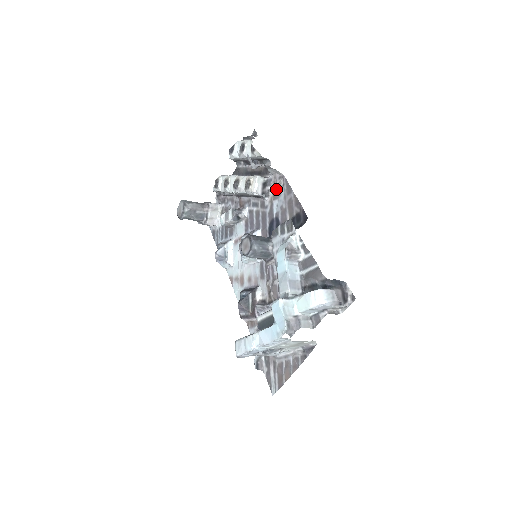
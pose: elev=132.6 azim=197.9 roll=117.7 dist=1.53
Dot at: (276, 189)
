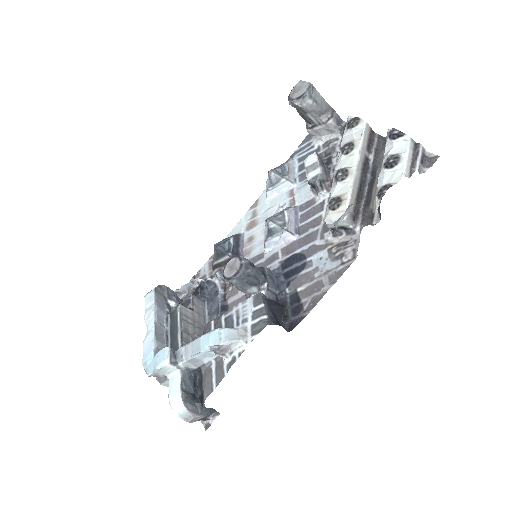
Dot at: (339, 250)
